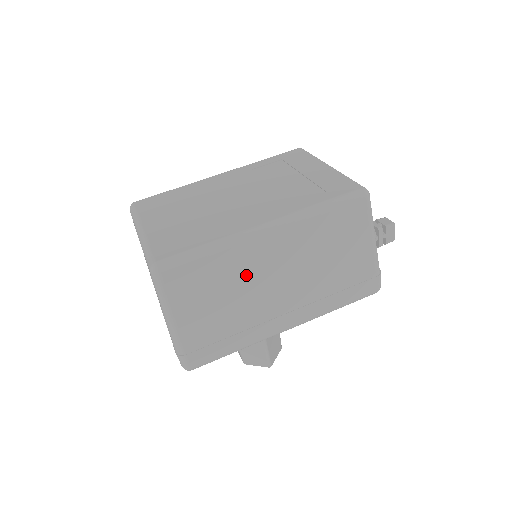
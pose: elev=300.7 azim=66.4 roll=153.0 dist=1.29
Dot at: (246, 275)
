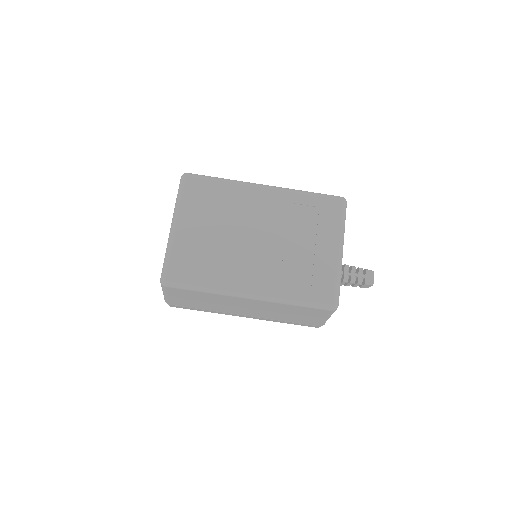
Dot at: (225, 302)
